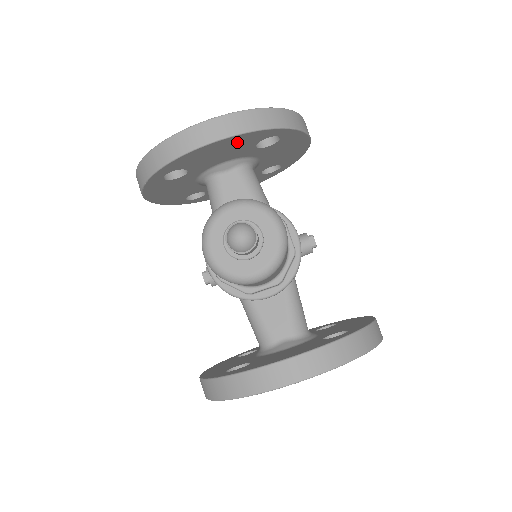
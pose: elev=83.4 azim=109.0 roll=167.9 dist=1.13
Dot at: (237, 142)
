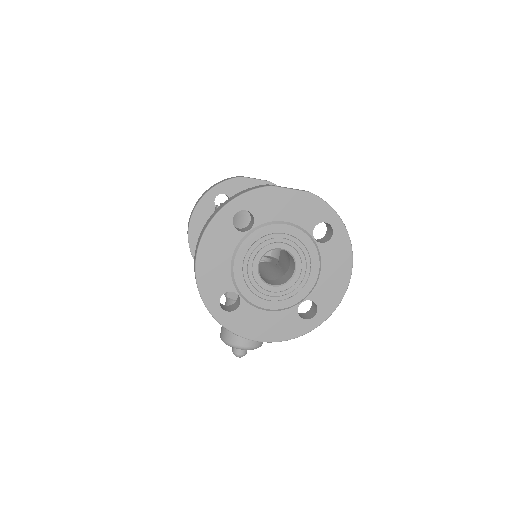
Dot at: occluded
